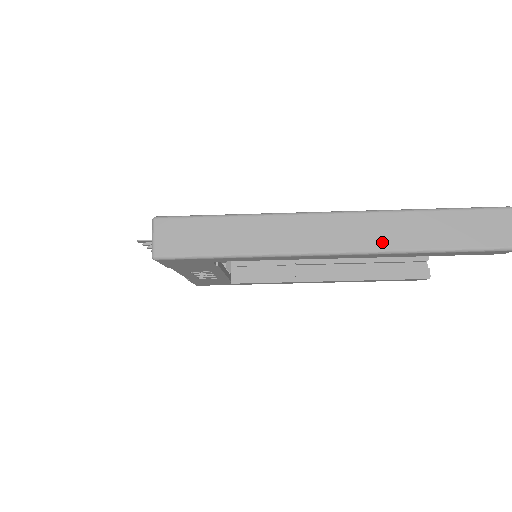
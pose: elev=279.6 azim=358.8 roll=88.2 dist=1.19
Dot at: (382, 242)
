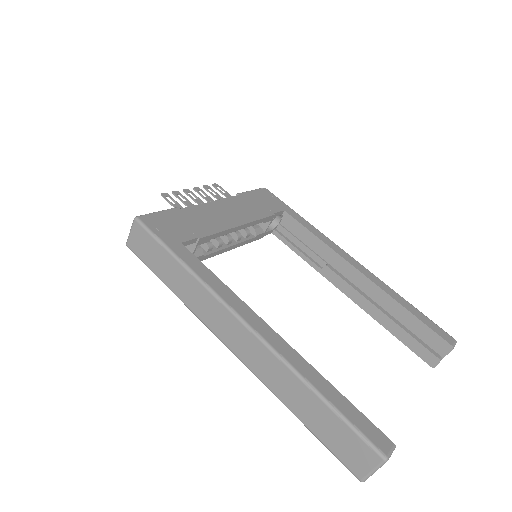
Dot at: (265, 376)
